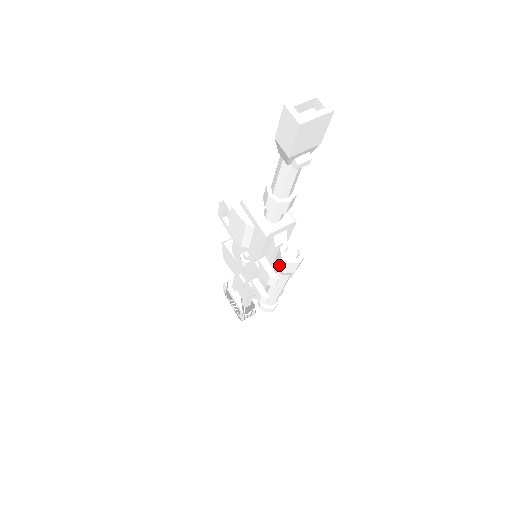
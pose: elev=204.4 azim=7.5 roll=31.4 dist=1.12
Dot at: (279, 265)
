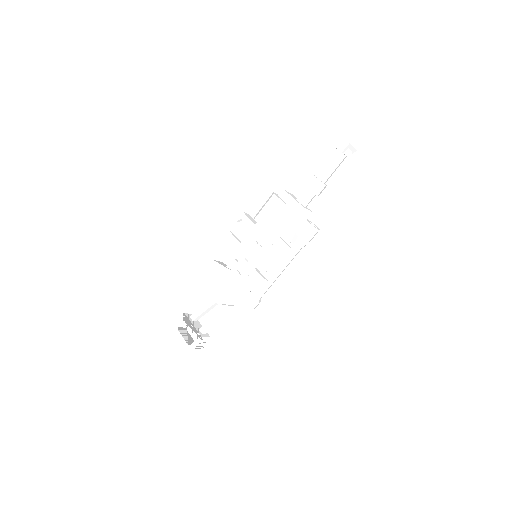
Dot at: (302, 232)
